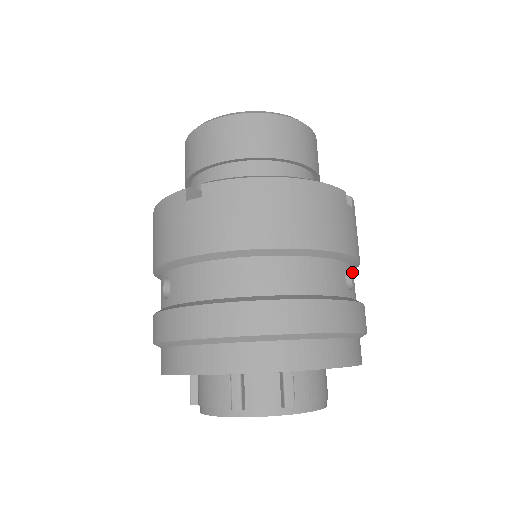
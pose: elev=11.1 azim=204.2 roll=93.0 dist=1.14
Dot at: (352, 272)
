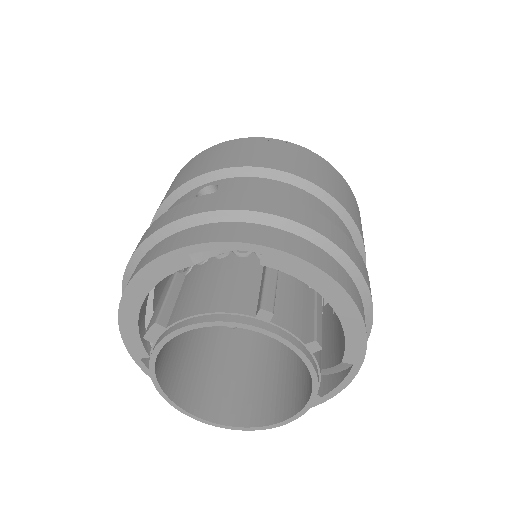
Dot at: occluded
